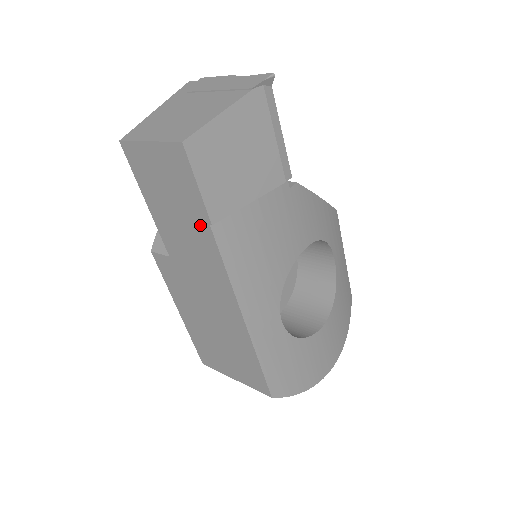
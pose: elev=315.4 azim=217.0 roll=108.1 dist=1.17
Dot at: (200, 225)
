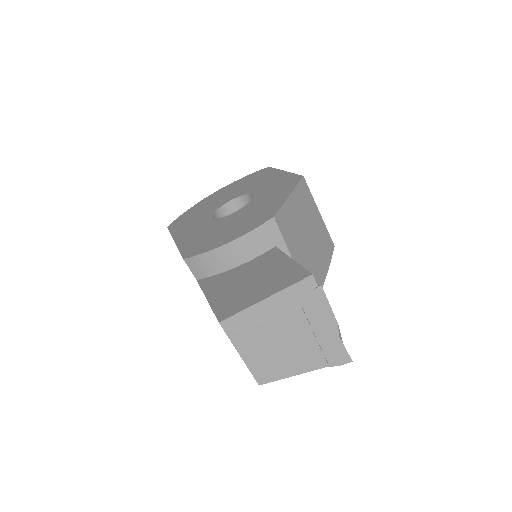
Dot at: occluded
